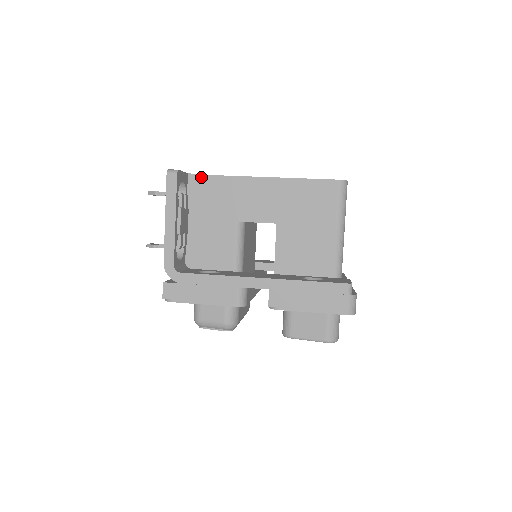
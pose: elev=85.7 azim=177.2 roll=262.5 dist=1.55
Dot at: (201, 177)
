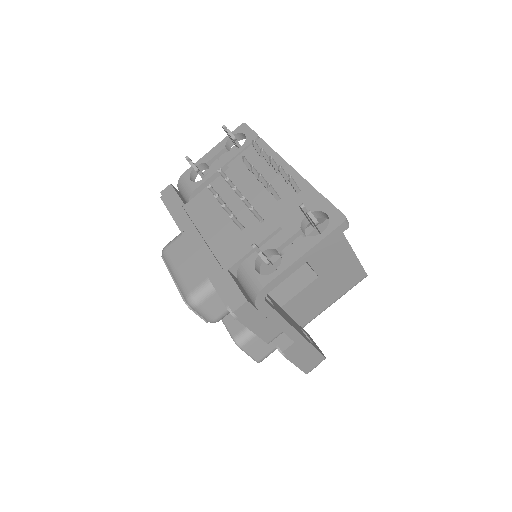
Dot at: occluded
